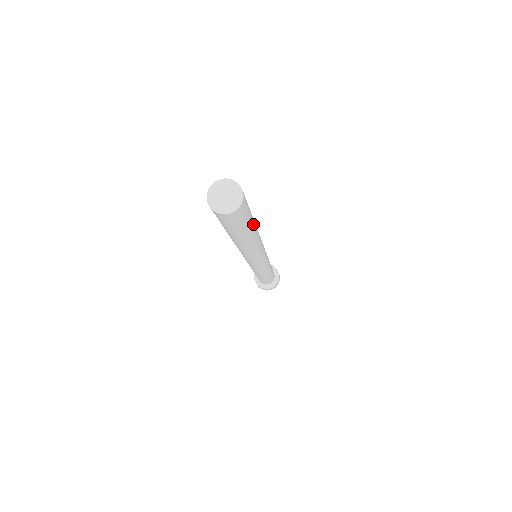
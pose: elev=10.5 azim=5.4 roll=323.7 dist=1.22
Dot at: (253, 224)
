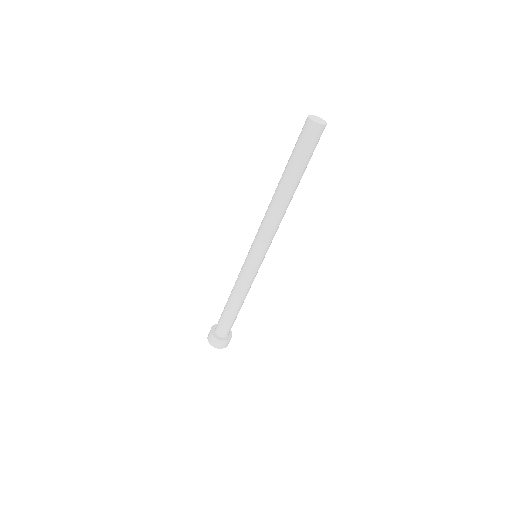
Dot at: occluded
